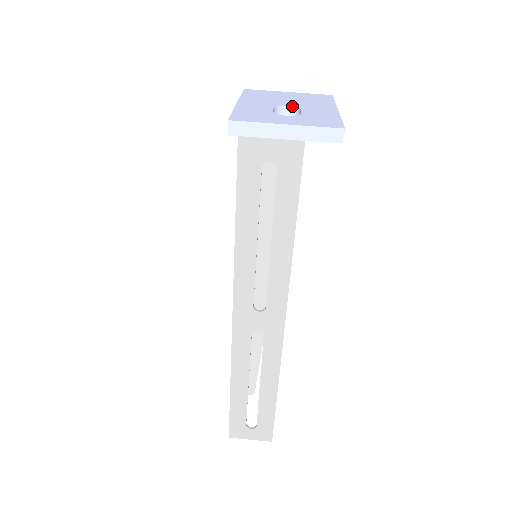
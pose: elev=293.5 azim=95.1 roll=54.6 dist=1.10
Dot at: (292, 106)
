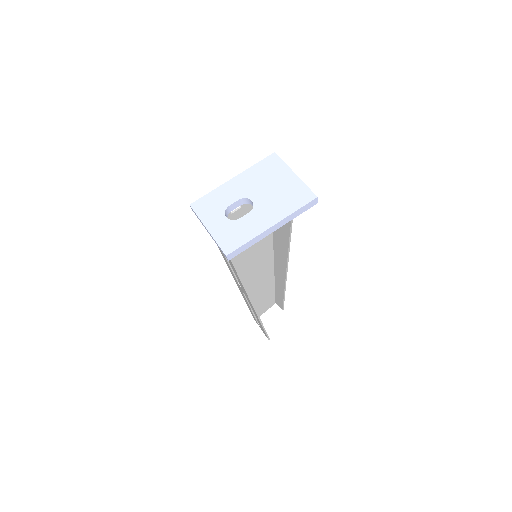
Dot at: (253, 203)
